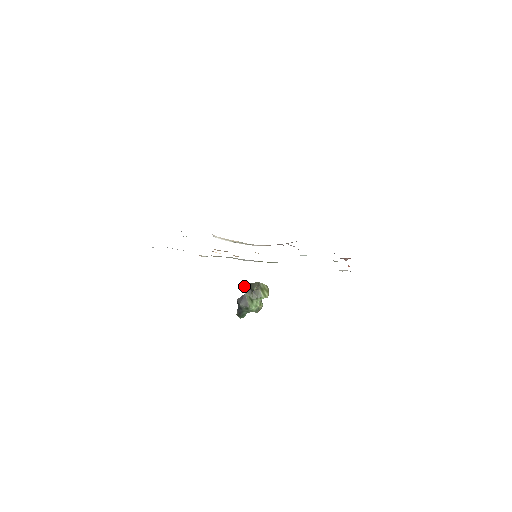
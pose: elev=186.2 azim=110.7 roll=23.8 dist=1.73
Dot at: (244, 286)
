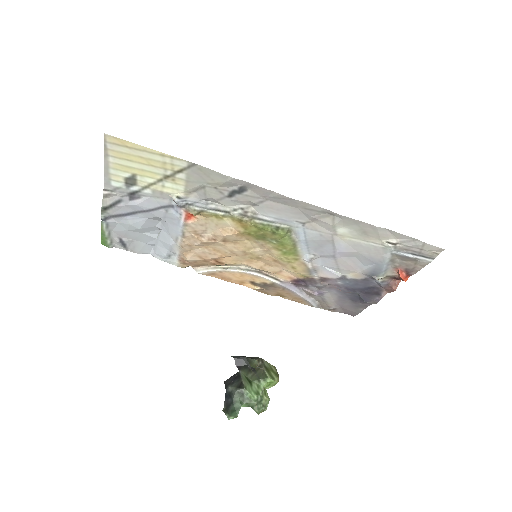
Dot at: (238, 357)
